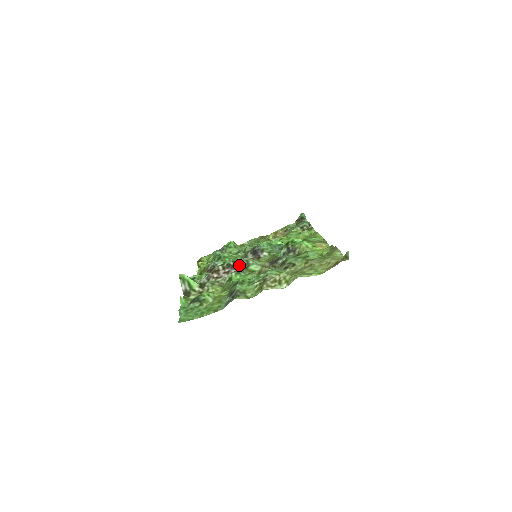
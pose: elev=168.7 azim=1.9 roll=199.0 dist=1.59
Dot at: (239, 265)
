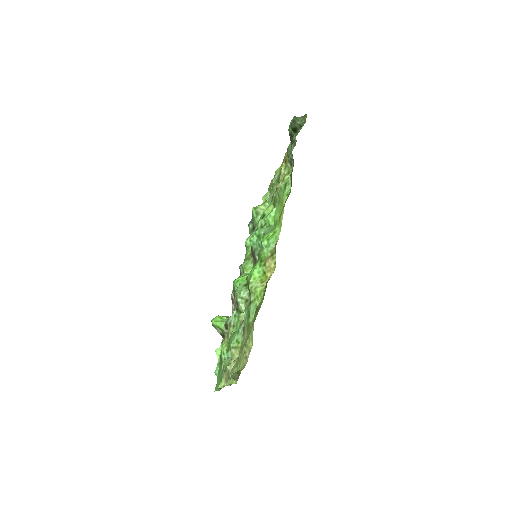
Dot at: (235, 301)
